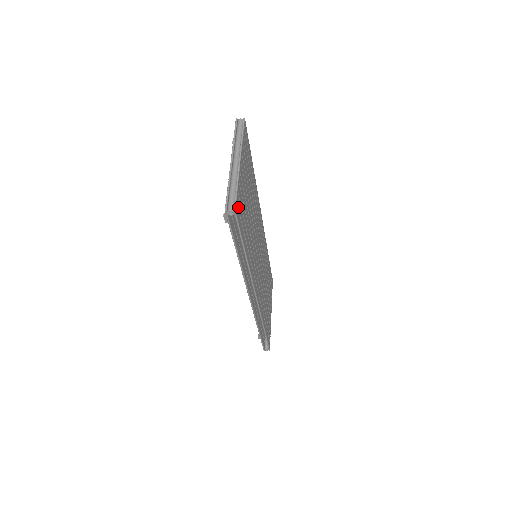
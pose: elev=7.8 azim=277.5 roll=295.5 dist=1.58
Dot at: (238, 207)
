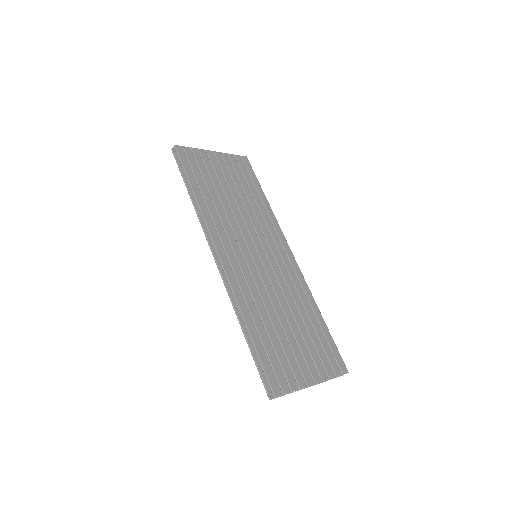
Dot at: (186, 153)
